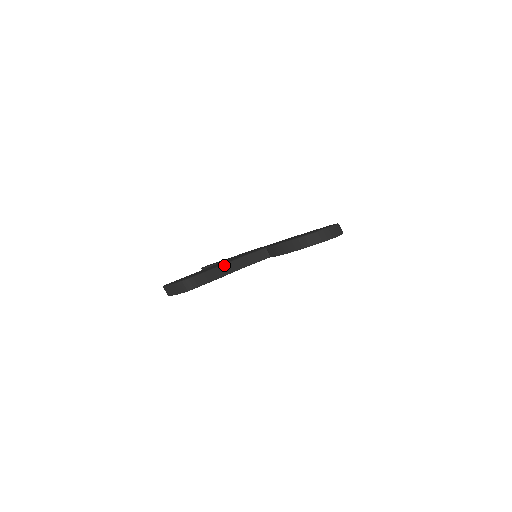
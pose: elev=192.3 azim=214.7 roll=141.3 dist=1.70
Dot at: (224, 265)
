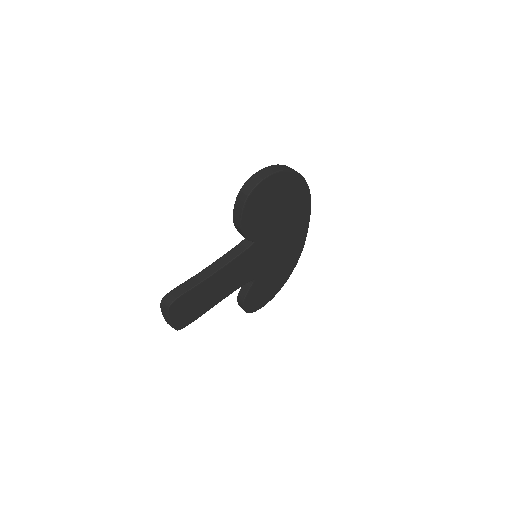
Dot at: (203, 270)
